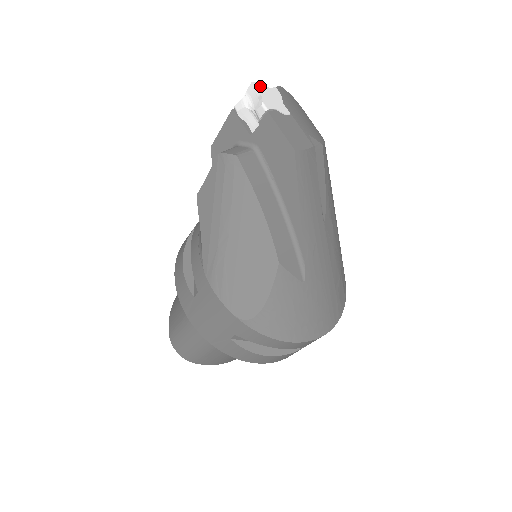
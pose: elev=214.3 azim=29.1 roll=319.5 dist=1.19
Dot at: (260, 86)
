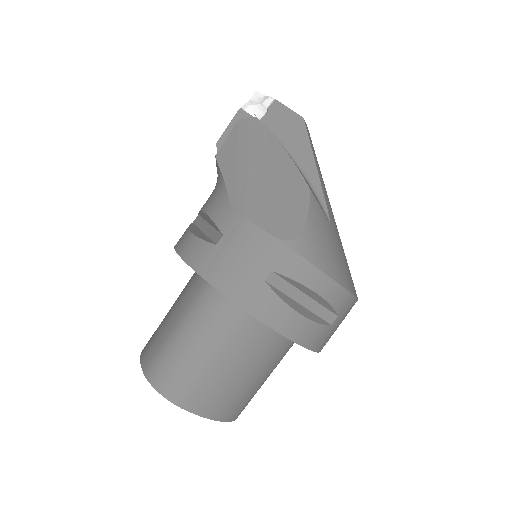
Dot at: (261, 96)
